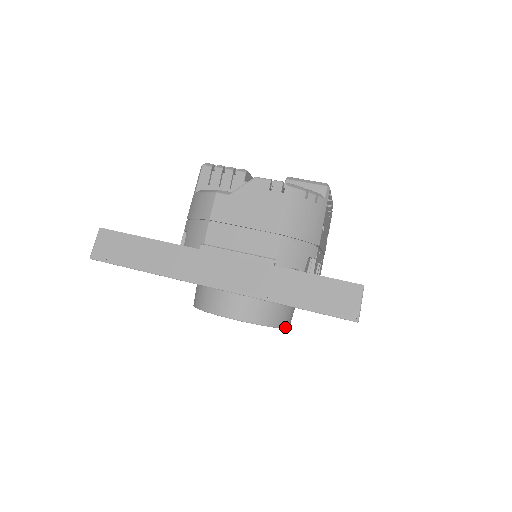
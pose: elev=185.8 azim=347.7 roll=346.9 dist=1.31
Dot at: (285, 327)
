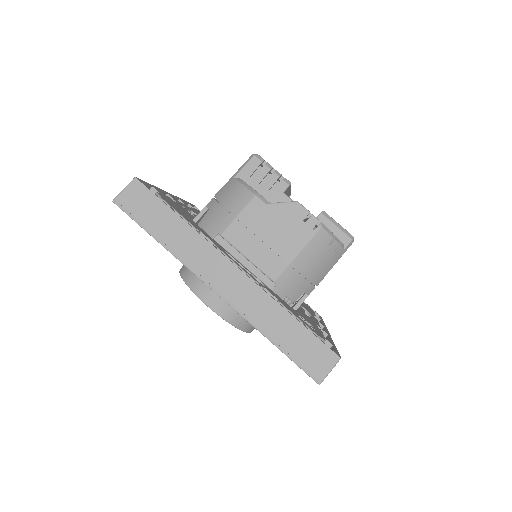
Dot at: (250, 332)
